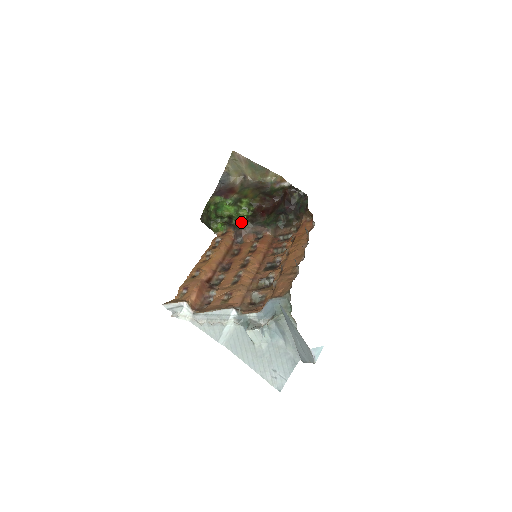
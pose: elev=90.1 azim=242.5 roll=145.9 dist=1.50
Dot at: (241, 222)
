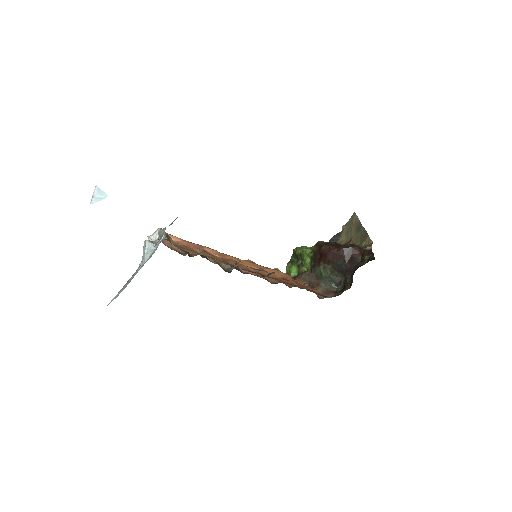
Dot at: (305, 266)
